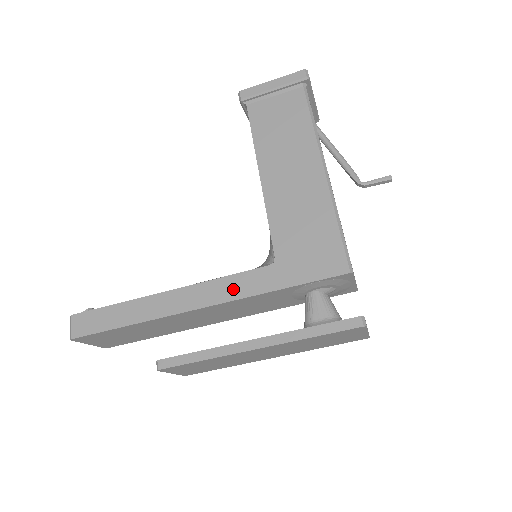
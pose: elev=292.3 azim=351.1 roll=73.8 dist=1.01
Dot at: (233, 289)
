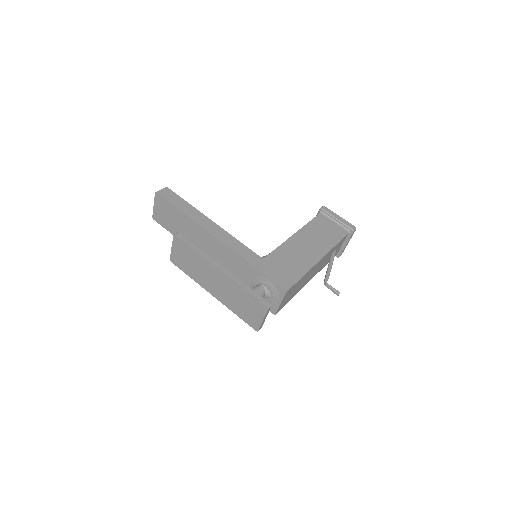
Dot at: (237, 247)
